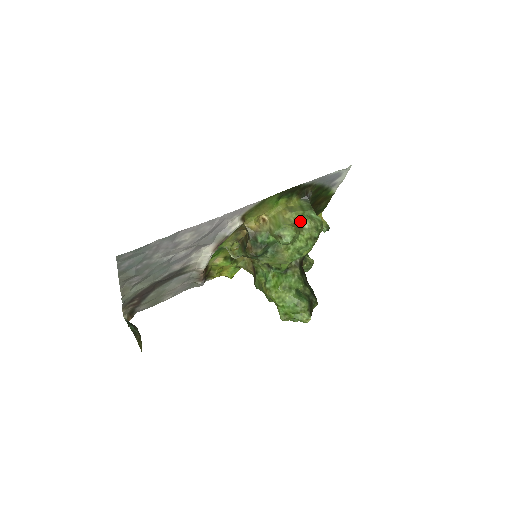
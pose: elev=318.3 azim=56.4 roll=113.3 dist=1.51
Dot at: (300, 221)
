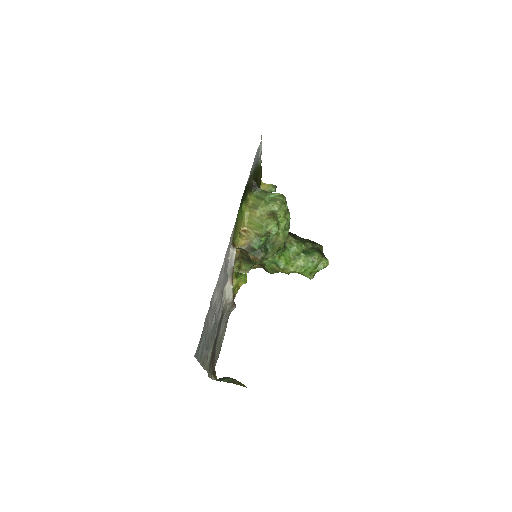
Dot at: (269, 209)
